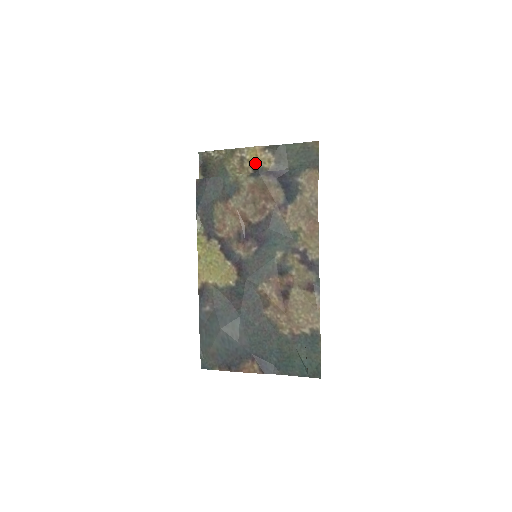
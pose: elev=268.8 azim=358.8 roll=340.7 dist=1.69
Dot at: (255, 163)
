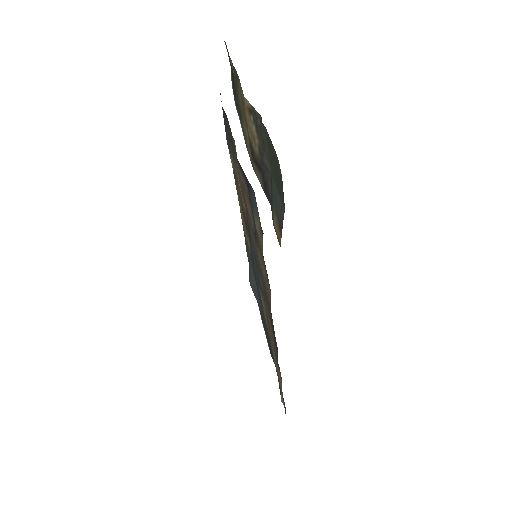
Dot at: occluded
